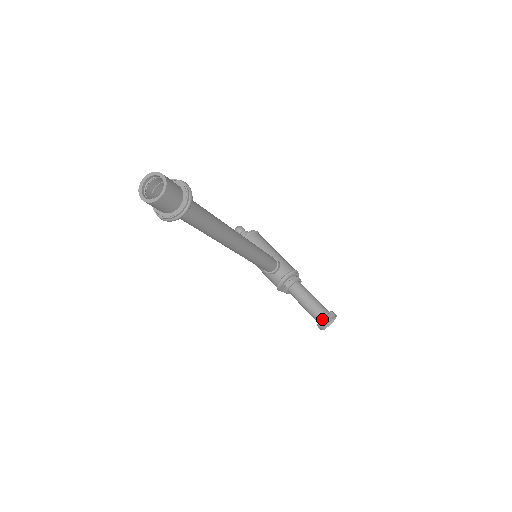
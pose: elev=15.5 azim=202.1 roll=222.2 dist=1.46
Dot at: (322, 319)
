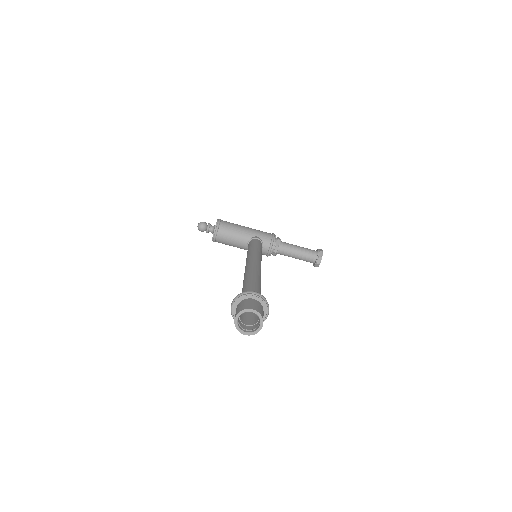
Dot at: (317, 261)
